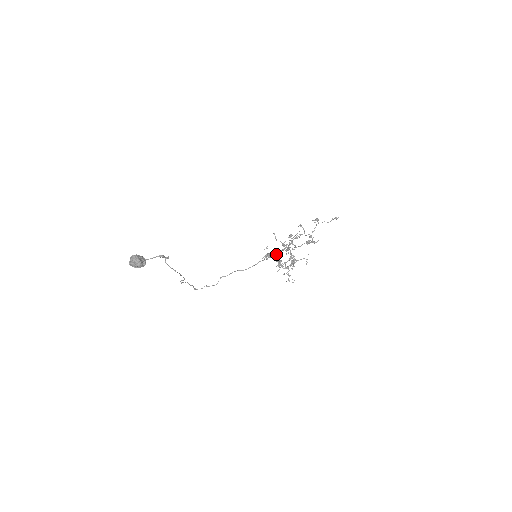
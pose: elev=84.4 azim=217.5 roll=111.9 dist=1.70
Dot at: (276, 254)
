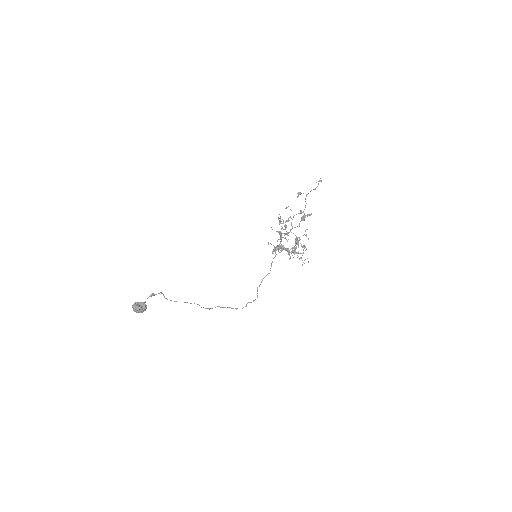
Dot at: (279, 245)
